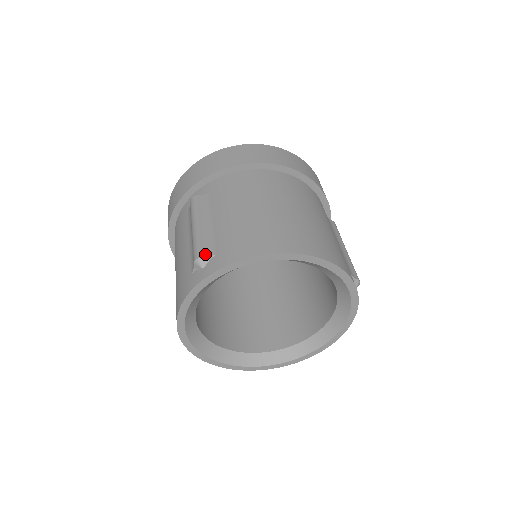
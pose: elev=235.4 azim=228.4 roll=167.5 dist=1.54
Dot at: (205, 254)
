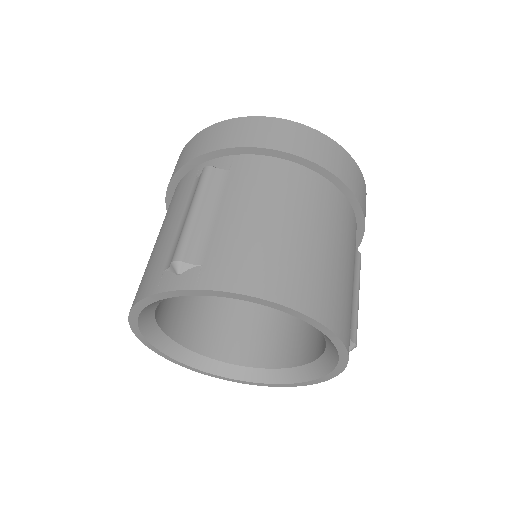
Dot at: (188, 258)
